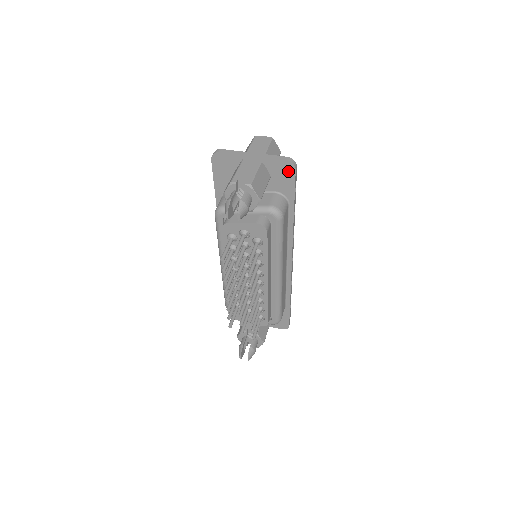
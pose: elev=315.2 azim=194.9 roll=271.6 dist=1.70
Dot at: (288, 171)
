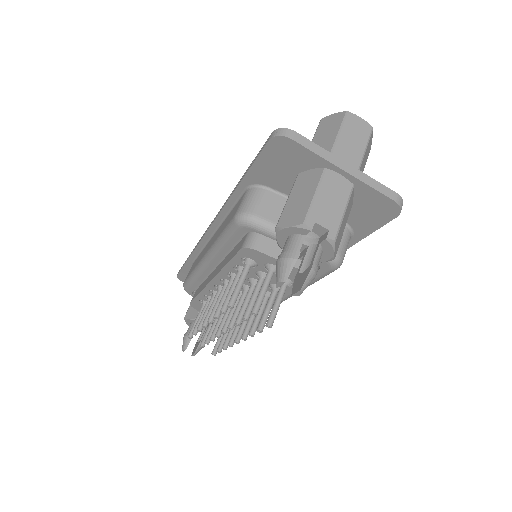
Dot at: (384, 212)
